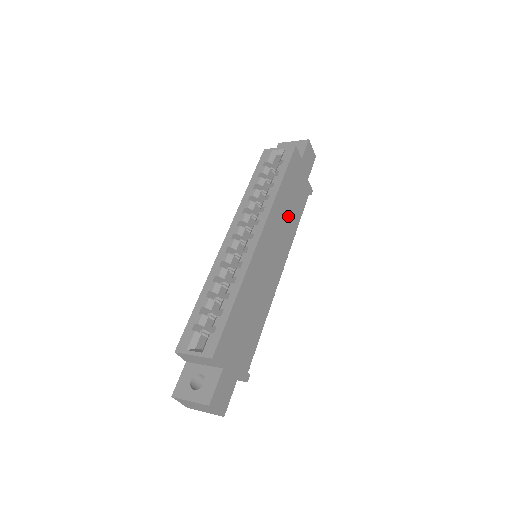
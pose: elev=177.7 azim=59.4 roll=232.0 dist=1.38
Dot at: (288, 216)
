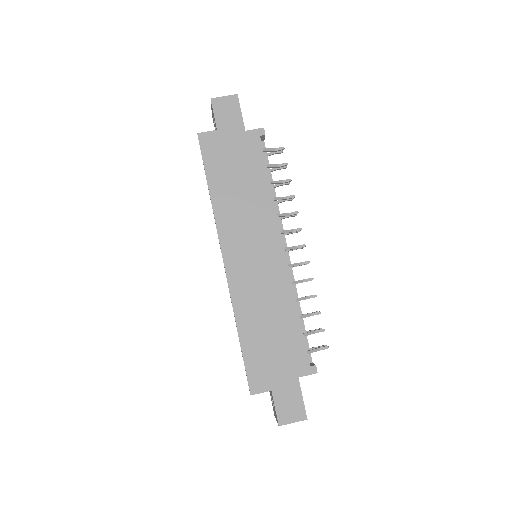
Dot at: (247, 199)
